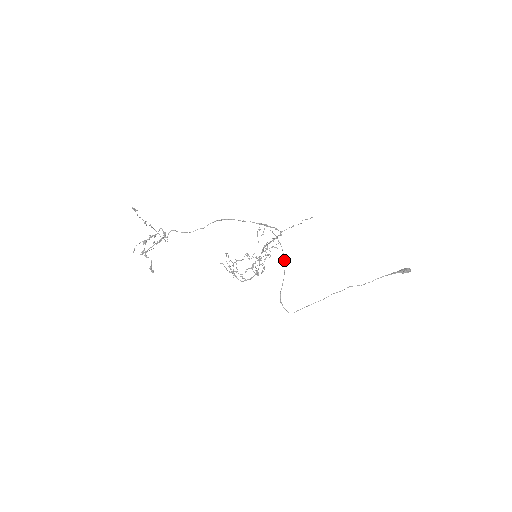
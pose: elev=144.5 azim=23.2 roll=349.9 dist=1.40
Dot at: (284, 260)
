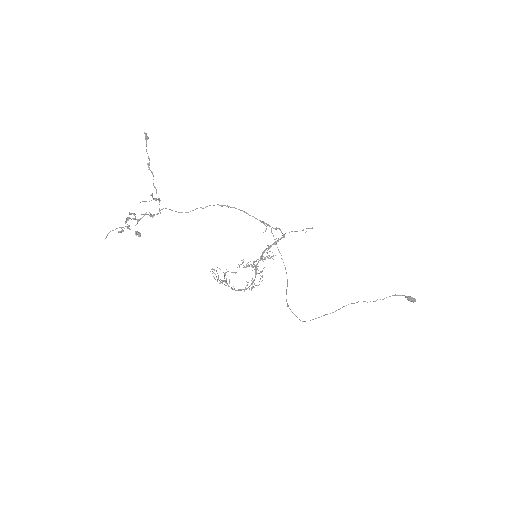
Dot at: (285, 269)
